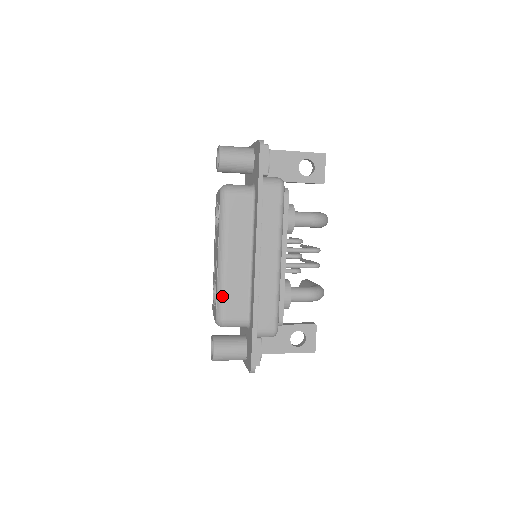
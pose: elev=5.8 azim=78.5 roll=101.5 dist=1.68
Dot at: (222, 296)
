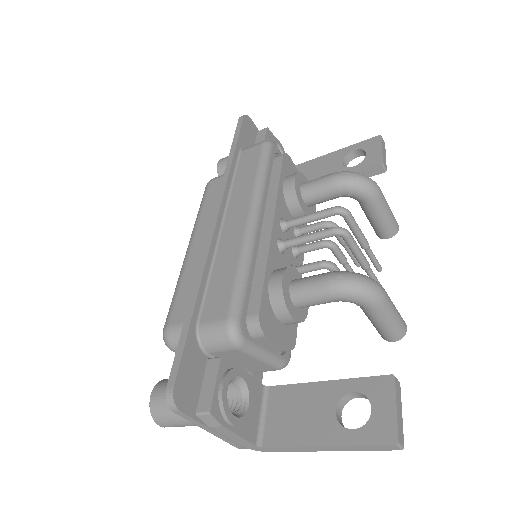
Dot at: (175, 294)
